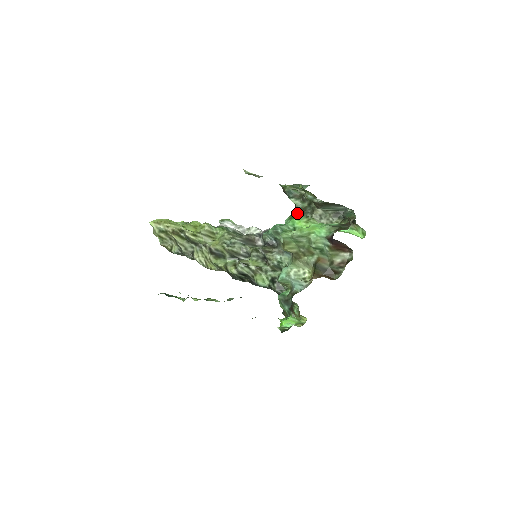
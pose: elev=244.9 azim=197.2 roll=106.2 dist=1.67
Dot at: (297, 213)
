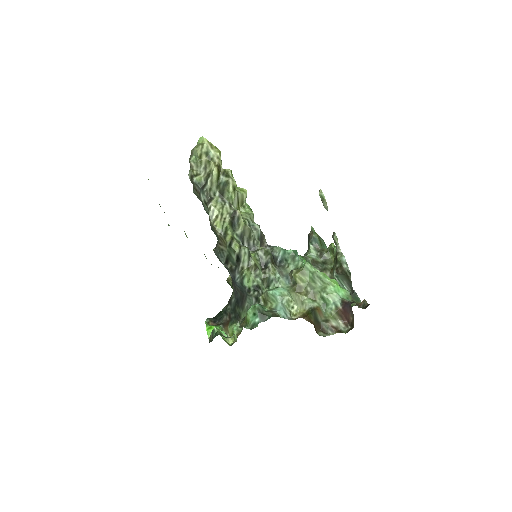
Dot at: (307, 259)
